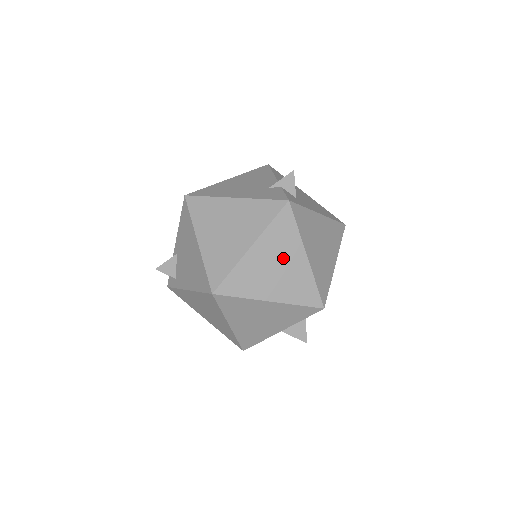
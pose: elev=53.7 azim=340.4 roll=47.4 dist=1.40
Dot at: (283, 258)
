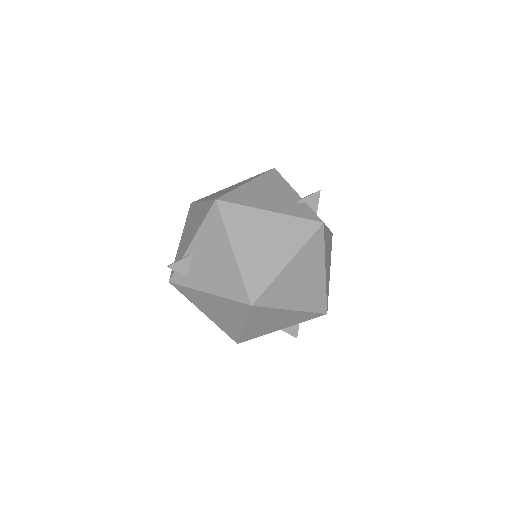
Dot at: (309, 273)
